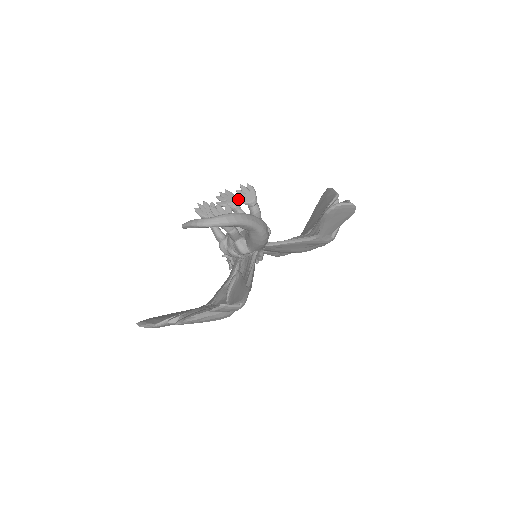
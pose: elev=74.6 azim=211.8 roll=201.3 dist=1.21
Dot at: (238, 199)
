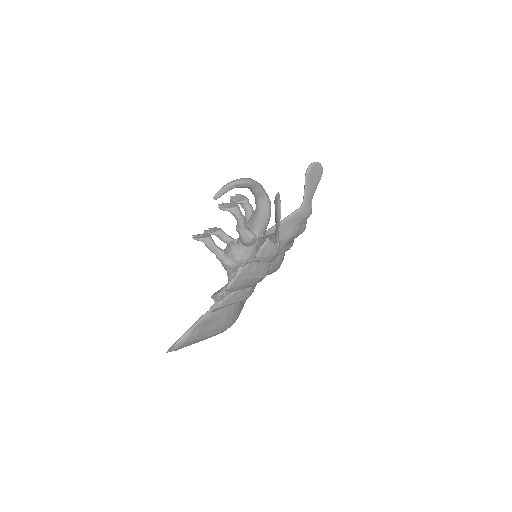
Dot at: (235, 201)
